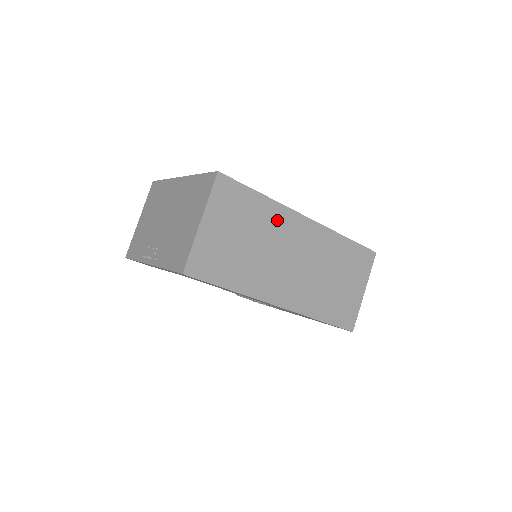
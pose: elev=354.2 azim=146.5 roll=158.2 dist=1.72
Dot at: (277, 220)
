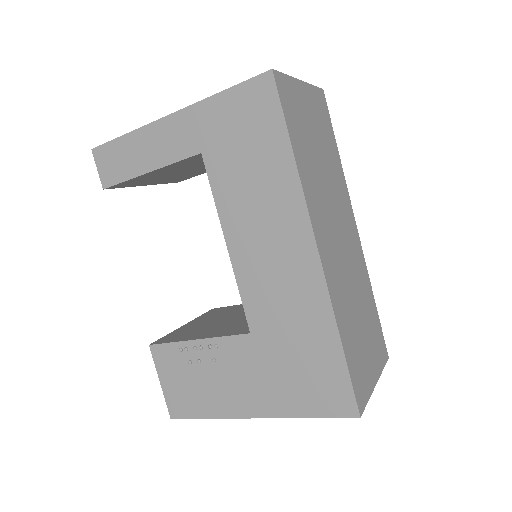
Dot at: (340, 186)
